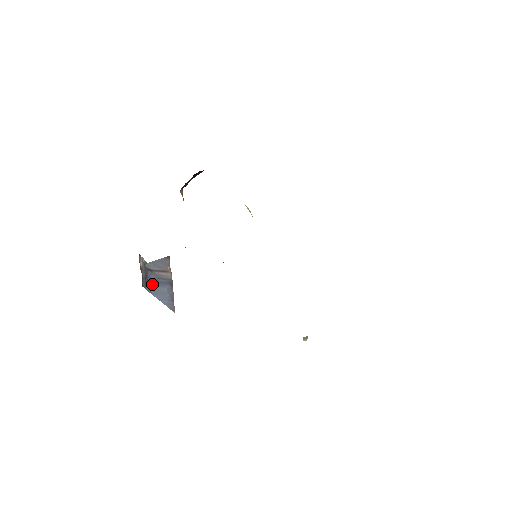
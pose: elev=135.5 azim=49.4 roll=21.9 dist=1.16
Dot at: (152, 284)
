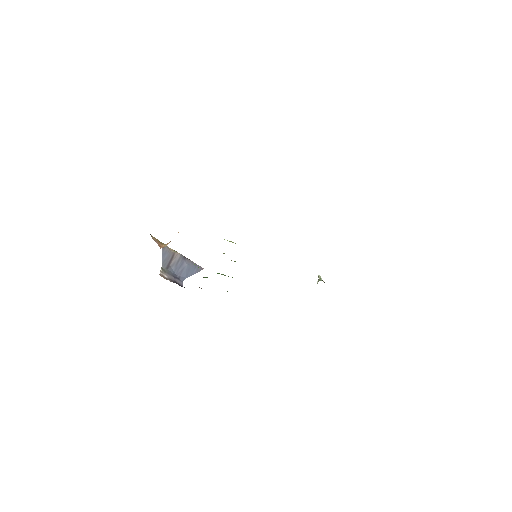
Dot at: (179, 273)
